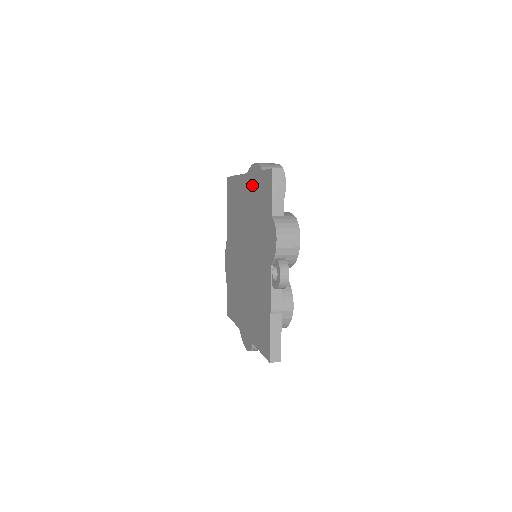
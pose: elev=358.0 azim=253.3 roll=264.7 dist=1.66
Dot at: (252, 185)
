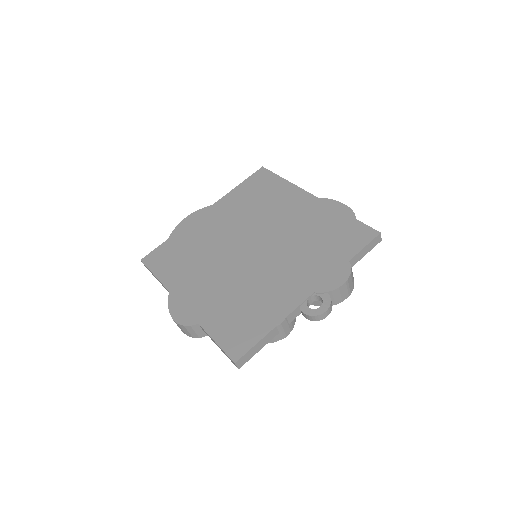
Dot at: (323, 213)
